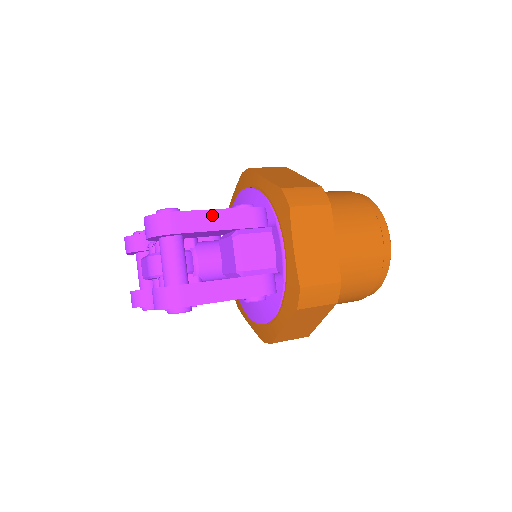
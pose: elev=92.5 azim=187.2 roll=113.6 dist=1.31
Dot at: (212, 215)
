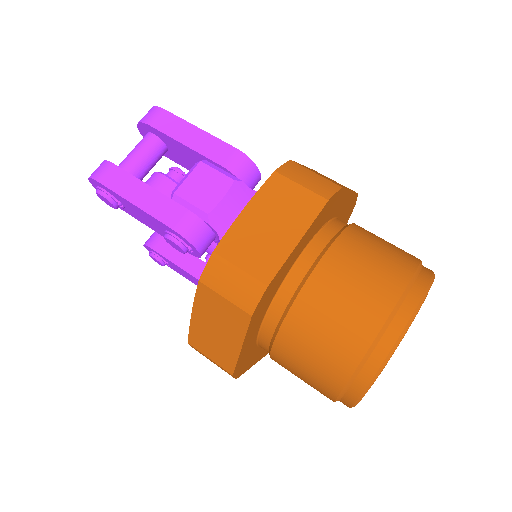
Dot at: (192, 131)
